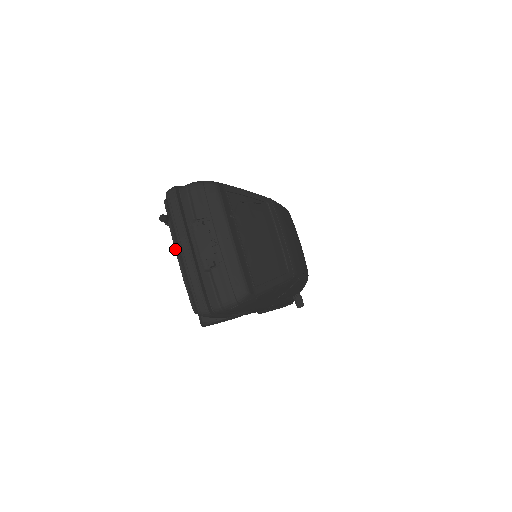
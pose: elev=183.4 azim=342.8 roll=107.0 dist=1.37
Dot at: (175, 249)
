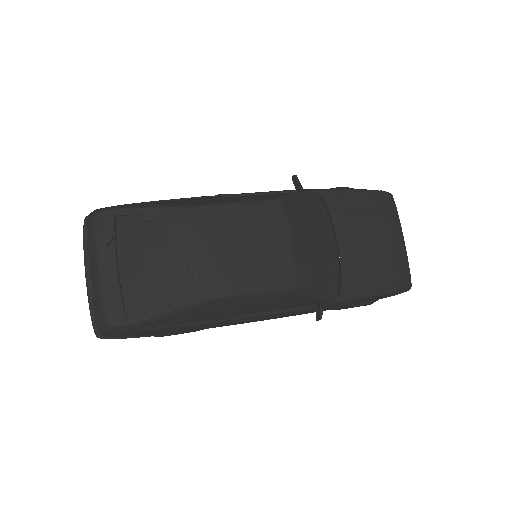
Dot at: occluded
